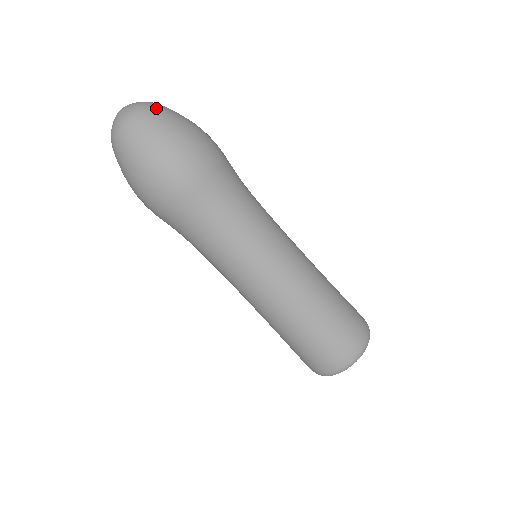
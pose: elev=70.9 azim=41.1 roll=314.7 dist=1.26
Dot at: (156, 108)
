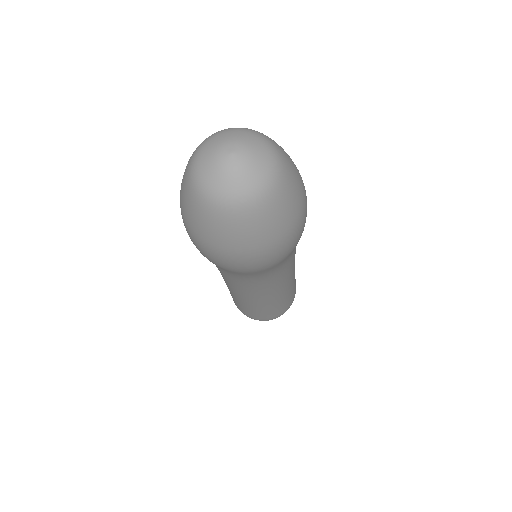
Dot at: (287, 169)
